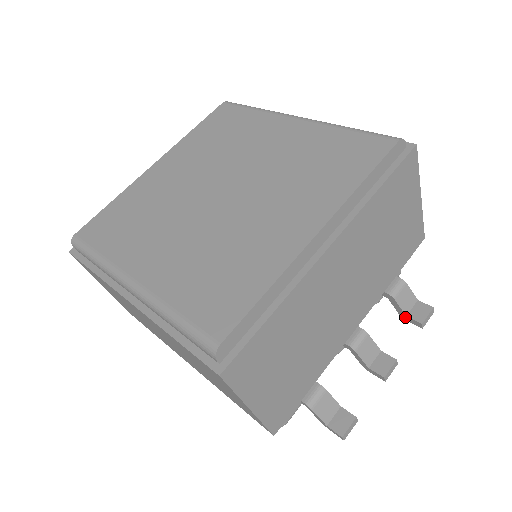
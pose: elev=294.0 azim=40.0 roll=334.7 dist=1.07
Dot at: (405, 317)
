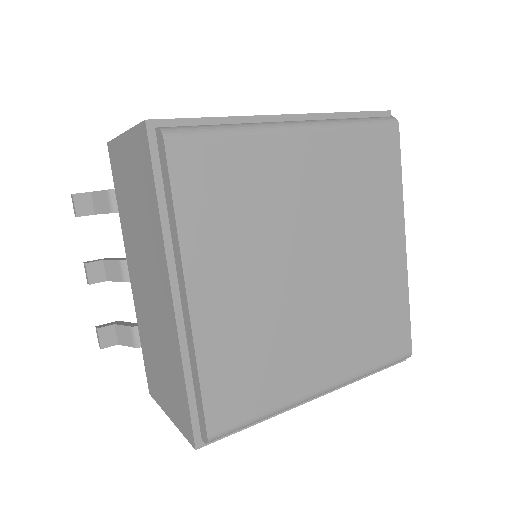
Dot at: occluded
